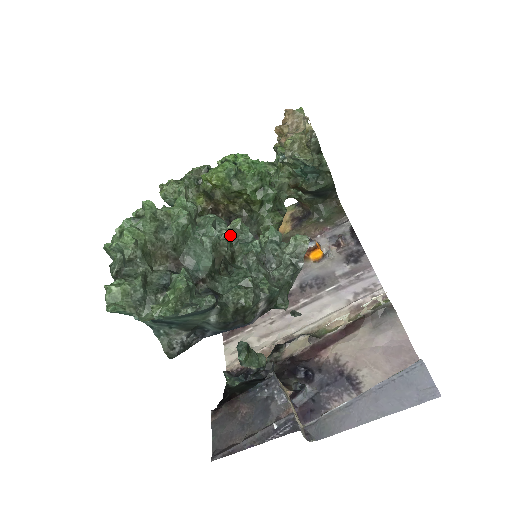
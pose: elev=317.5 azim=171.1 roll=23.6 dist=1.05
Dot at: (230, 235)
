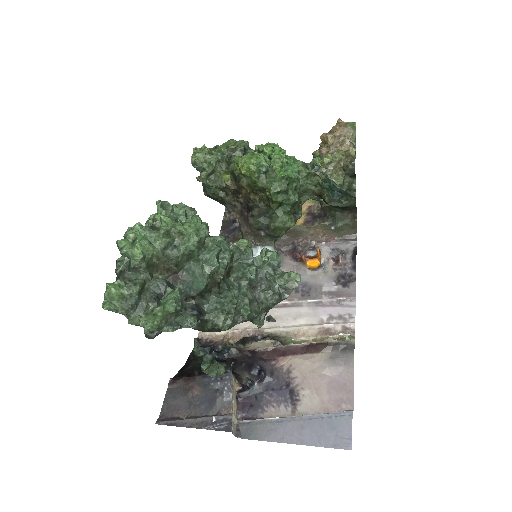
Dot at: (234, 250)
